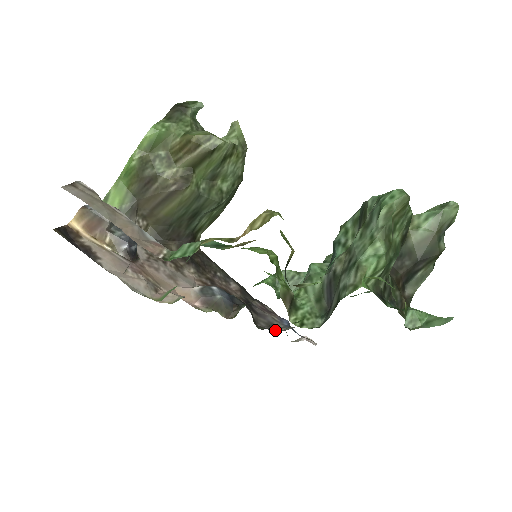
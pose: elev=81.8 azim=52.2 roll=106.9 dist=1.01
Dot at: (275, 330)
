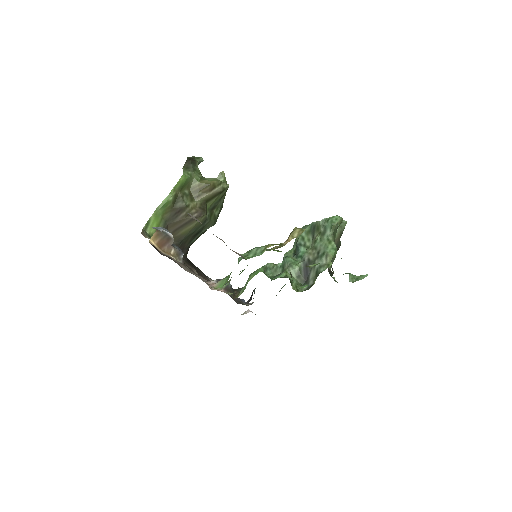
Dot at: occluded
